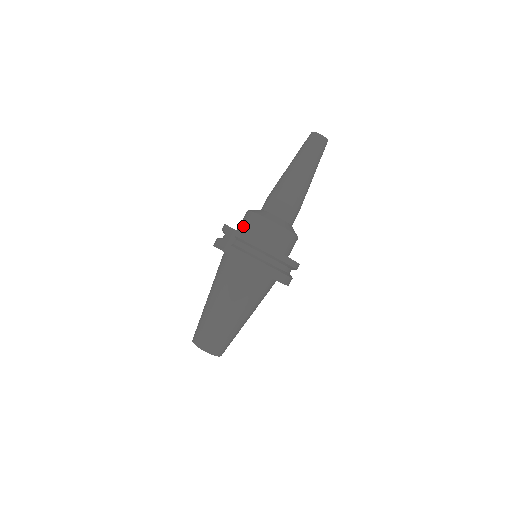
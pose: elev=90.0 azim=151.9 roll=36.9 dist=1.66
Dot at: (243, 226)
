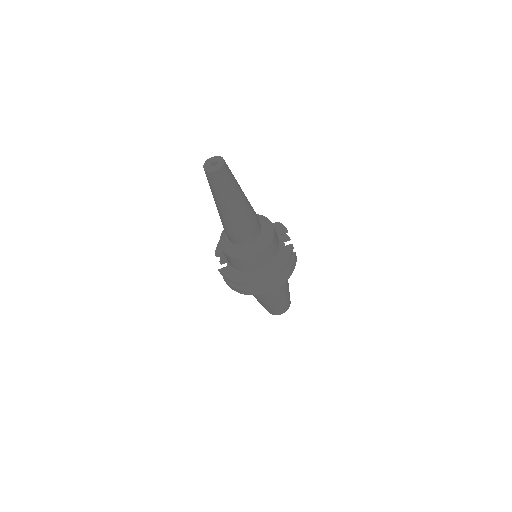
Dot at: occluded
